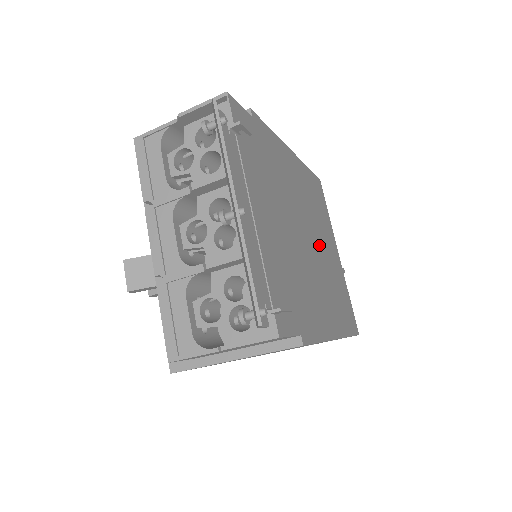
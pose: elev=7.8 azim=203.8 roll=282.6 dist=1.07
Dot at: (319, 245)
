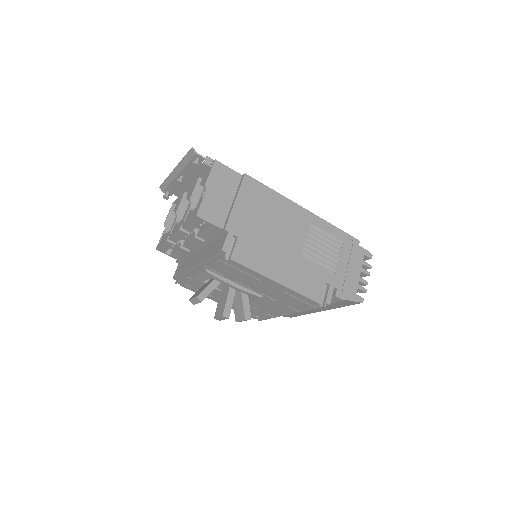
Dot at: occluded
